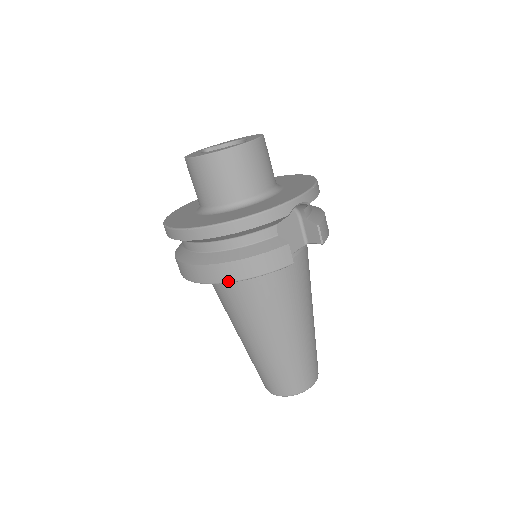
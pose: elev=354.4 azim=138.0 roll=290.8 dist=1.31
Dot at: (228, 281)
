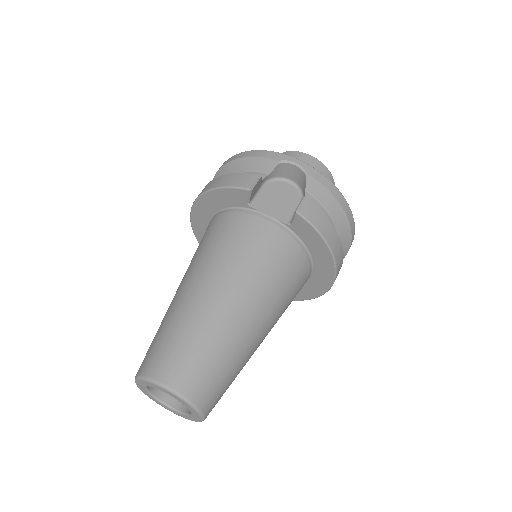
Dot at: (201, 194)
